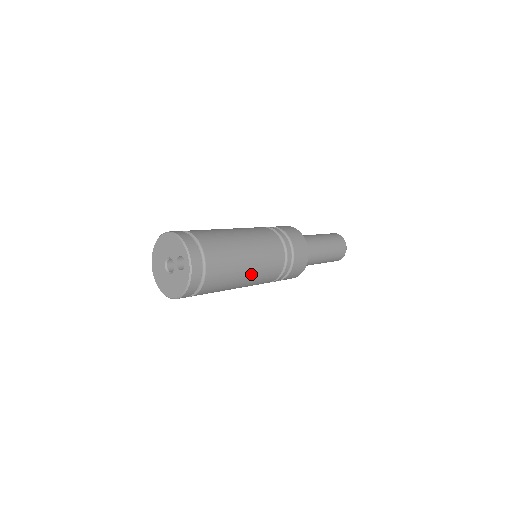
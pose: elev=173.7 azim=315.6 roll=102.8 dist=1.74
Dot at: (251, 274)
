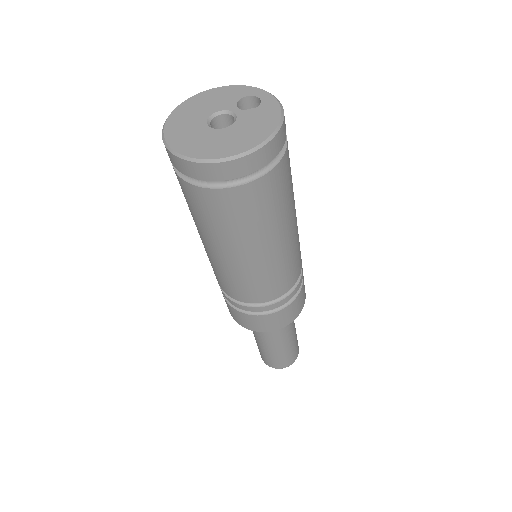
Dot at: (296, 217)
